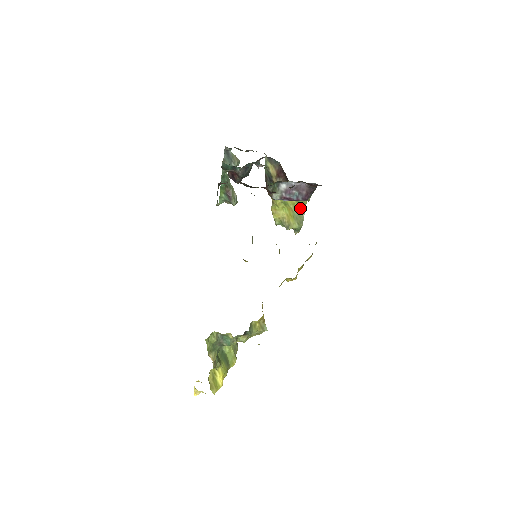
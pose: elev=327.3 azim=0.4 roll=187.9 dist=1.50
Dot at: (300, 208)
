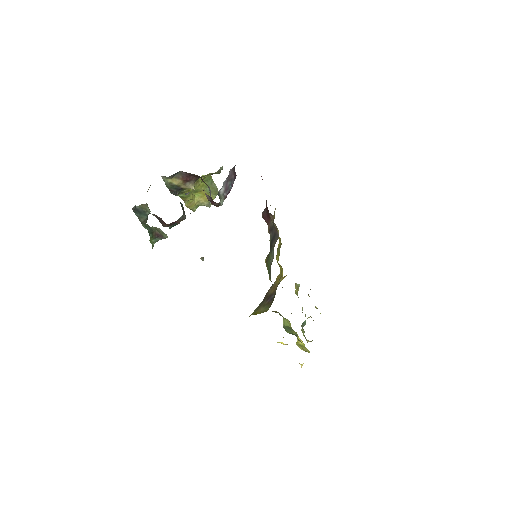
Dot at: (209, 183)
